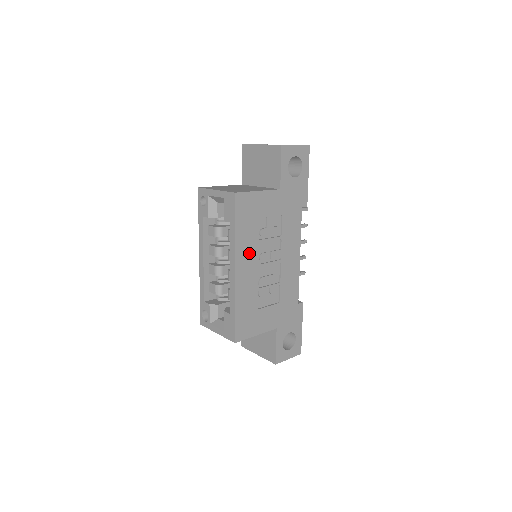
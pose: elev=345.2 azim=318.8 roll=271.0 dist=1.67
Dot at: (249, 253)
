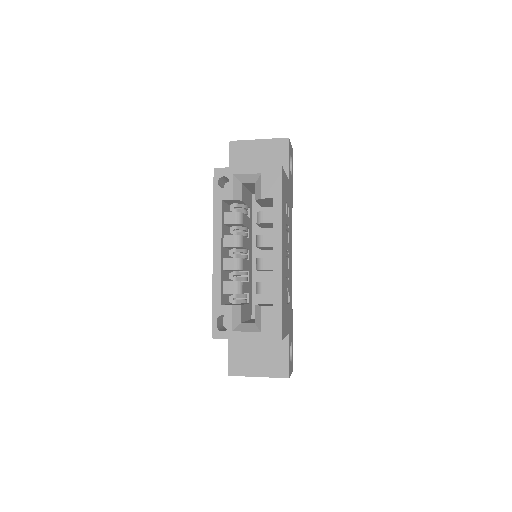
Dot at: (284, 236)
